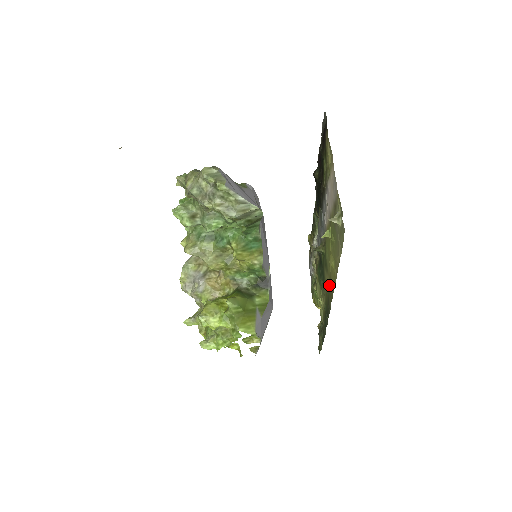
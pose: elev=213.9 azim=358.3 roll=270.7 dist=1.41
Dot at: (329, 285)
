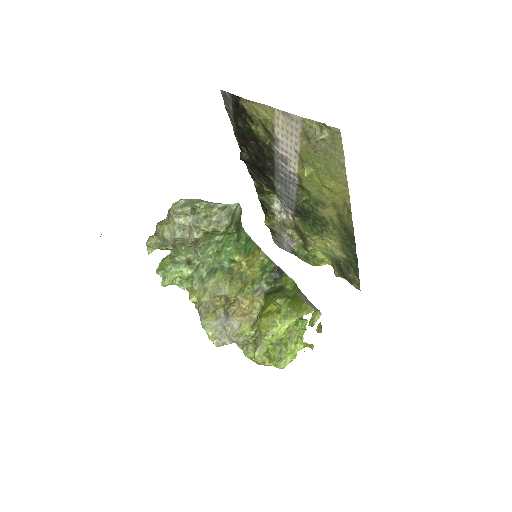
Dot at: (337, 212)
